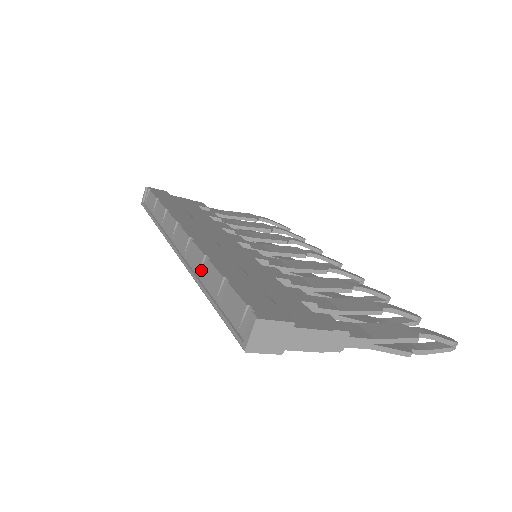
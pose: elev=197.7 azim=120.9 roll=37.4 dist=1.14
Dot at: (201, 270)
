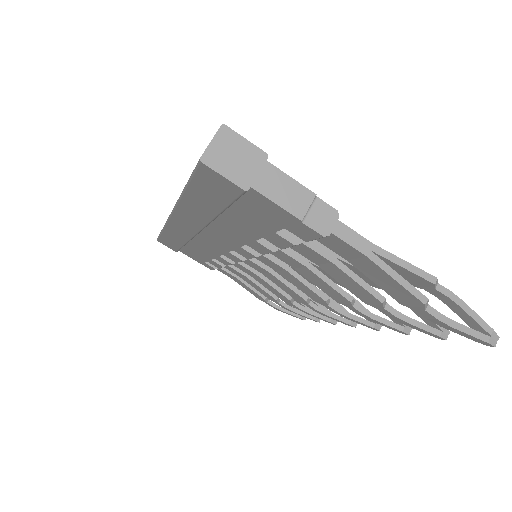
Dot at: occluded
